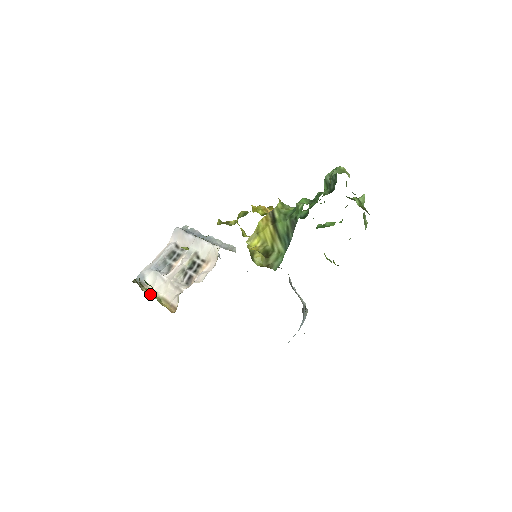
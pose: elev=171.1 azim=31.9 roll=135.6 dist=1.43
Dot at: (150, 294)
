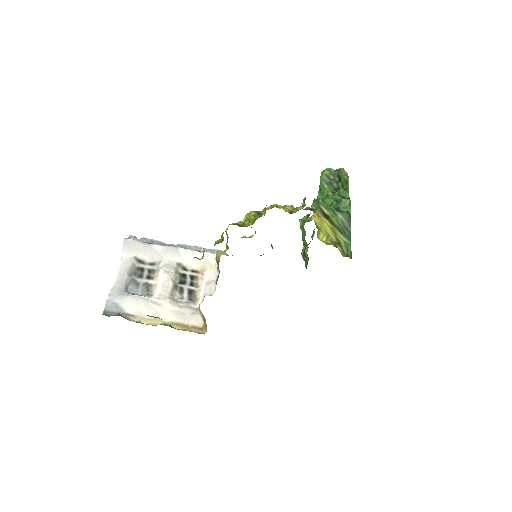
Dot at: (147, 323)
